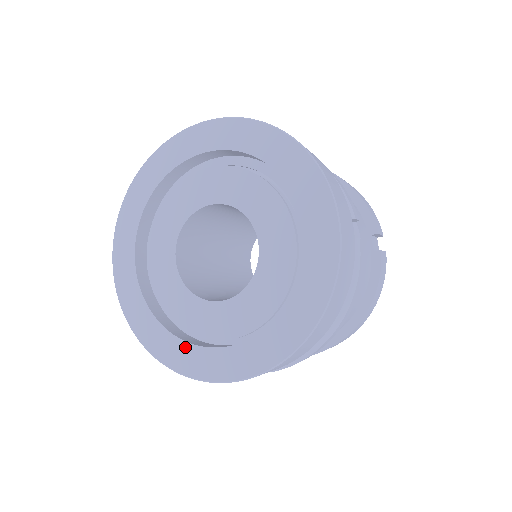
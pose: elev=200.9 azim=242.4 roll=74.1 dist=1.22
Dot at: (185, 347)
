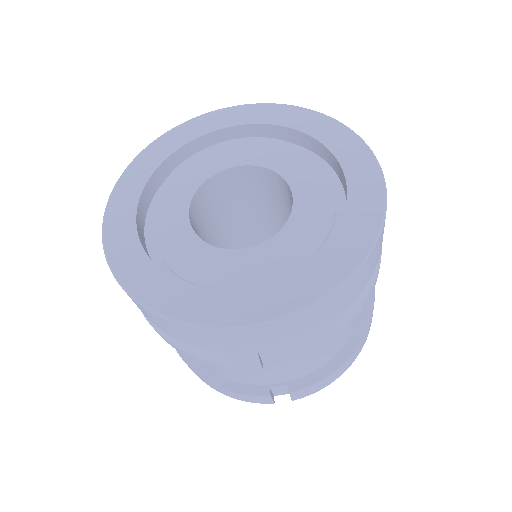
Dot at: (197, 292)
